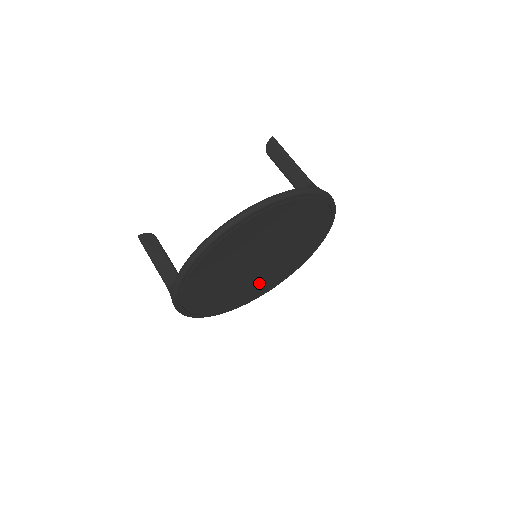
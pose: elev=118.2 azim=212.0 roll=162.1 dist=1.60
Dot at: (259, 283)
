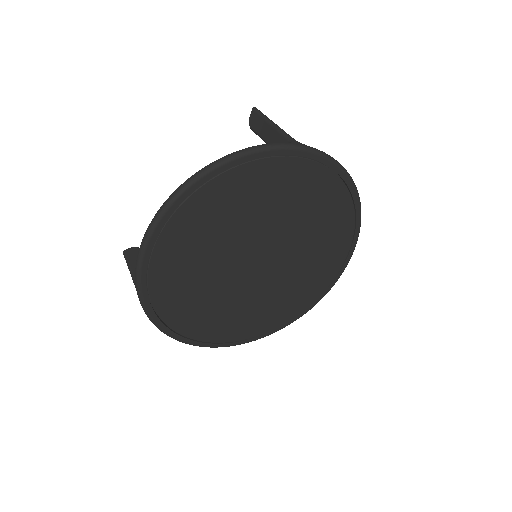
Dot at: (281, 298)
